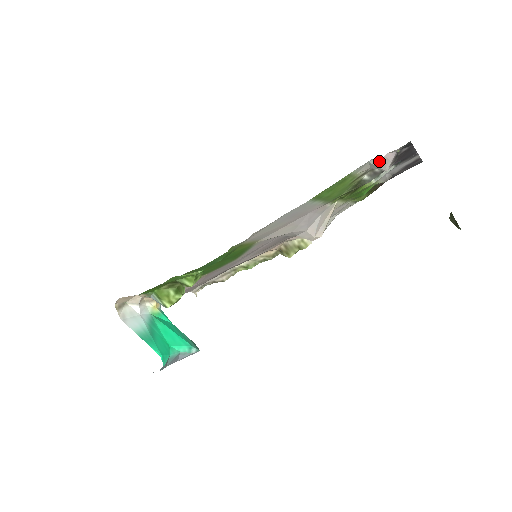
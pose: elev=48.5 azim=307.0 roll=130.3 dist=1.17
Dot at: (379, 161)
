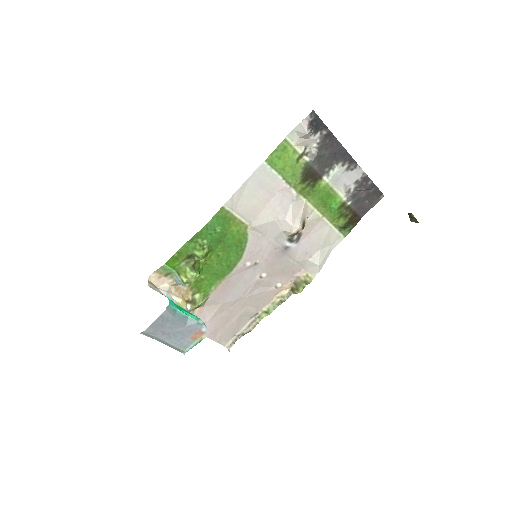
Dot at: (300, 127)
